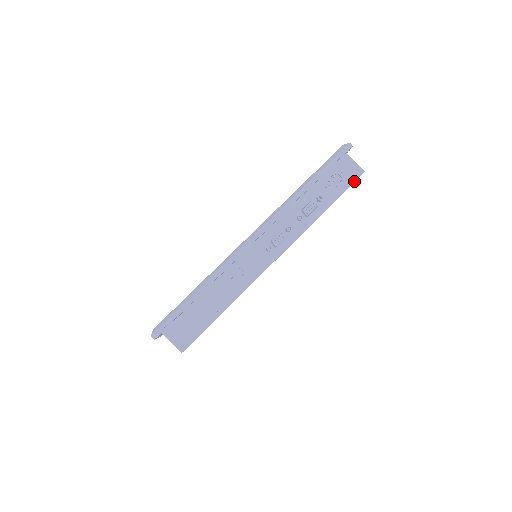
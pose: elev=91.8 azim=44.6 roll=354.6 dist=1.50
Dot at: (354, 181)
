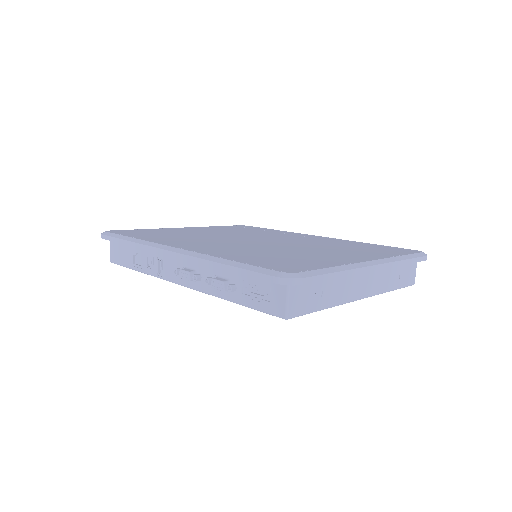
Dot at: (270, 314)
